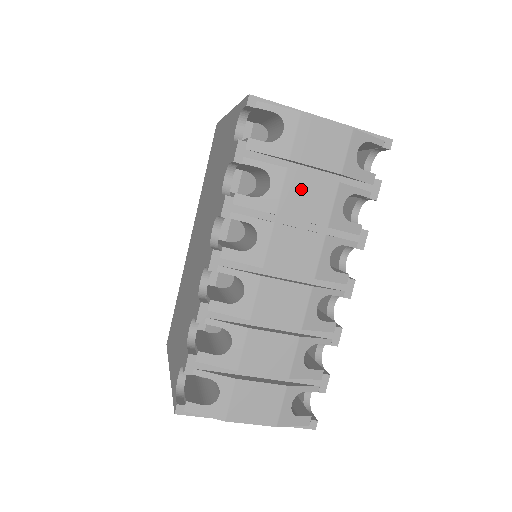
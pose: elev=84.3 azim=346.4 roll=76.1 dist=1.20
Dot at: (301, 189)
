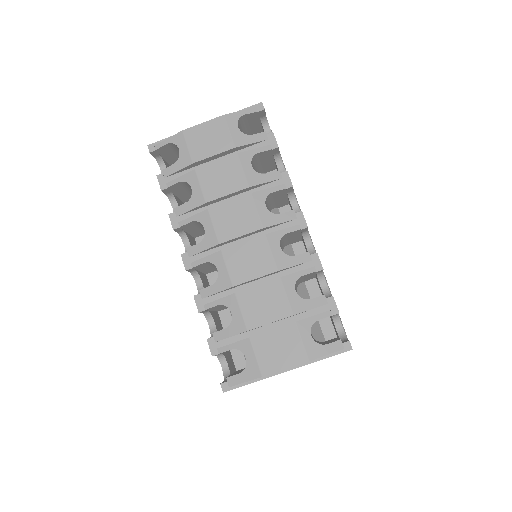
Dot at: (213, 176)
